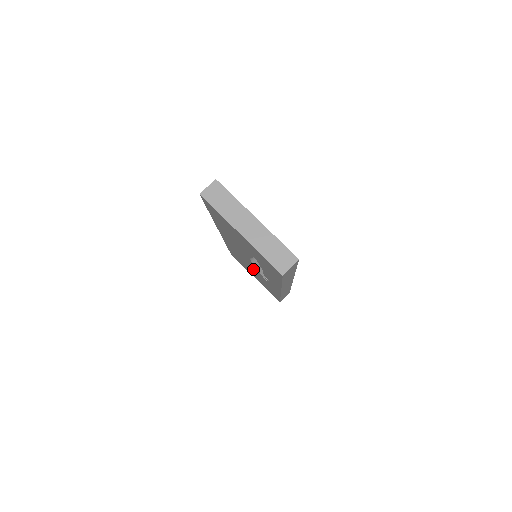
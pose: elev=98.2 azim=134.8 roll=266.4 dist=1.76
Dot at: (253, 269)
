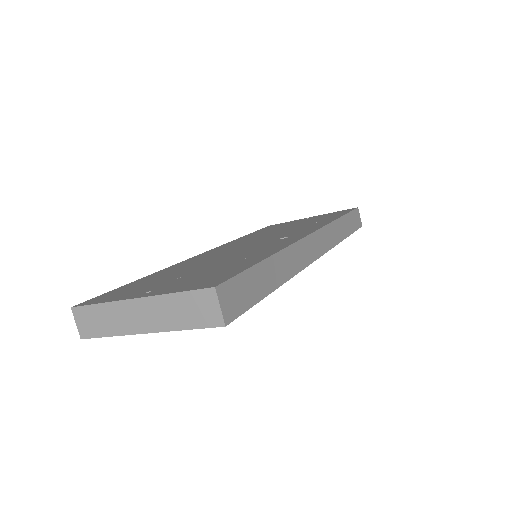
Dot at: occluded
